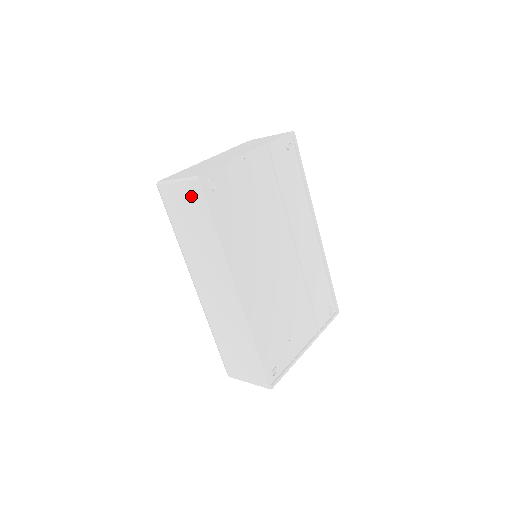
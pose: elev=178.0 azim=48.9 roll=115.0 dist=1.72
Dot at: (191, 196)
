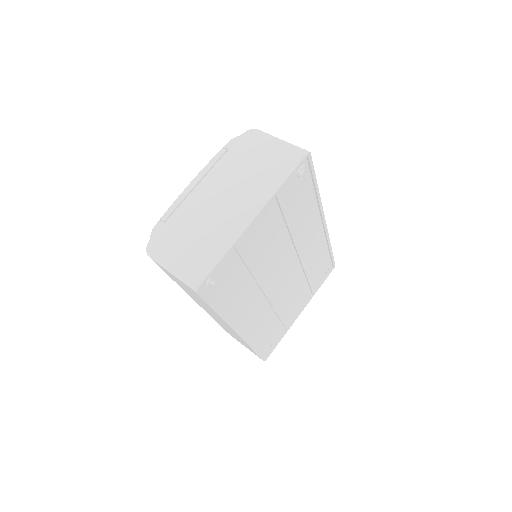
Dot at: (188, 288)
